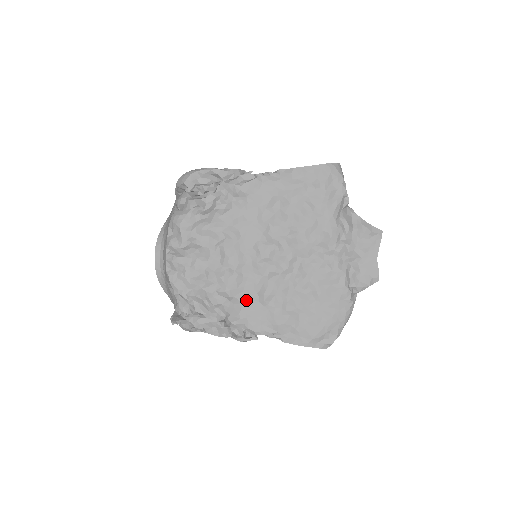
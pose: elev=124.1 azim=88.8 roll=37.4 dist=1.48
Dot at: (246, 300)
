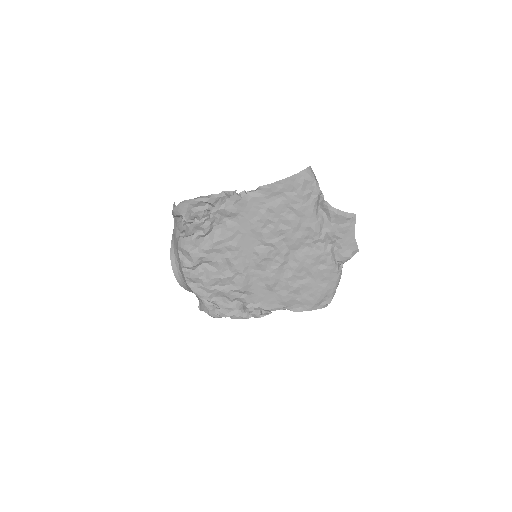
Dot at: (256, 290)
